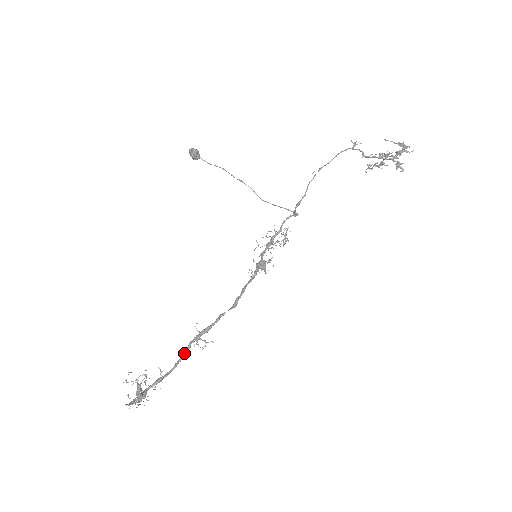
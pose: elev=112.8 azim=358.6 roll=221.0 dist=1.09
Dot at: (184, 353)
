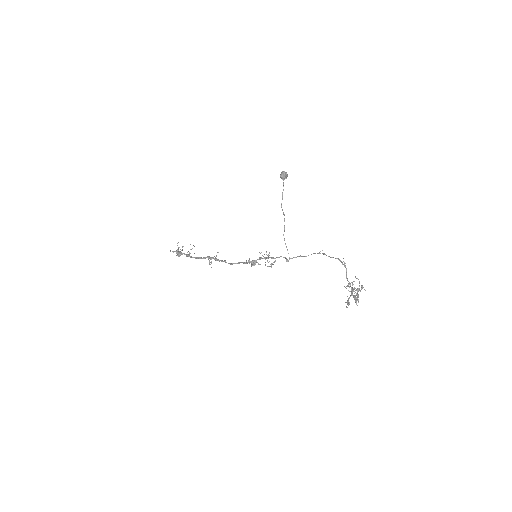
Dot at: (203, 257)
